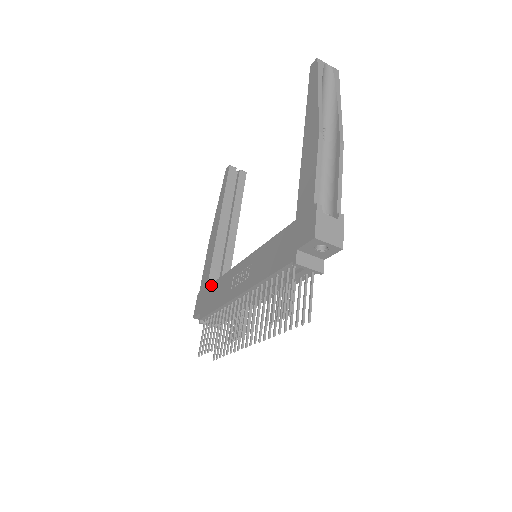
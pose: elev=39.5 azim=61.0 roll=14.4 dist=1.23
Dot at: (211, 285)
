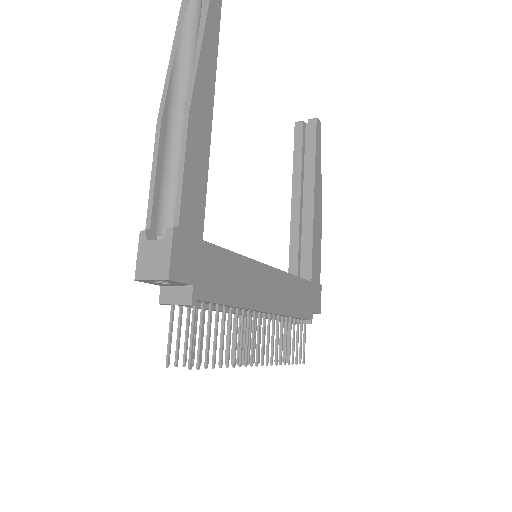
Dot at: occluded
